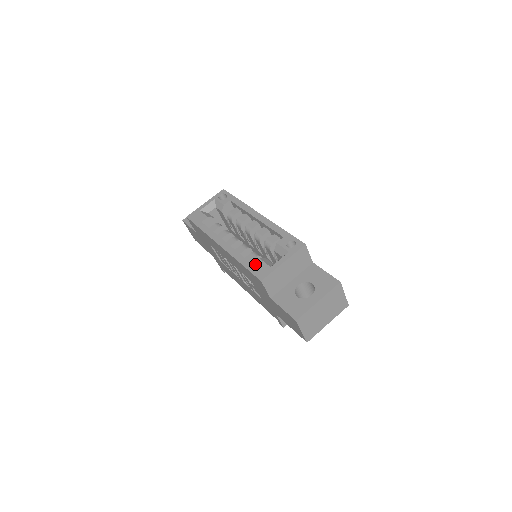
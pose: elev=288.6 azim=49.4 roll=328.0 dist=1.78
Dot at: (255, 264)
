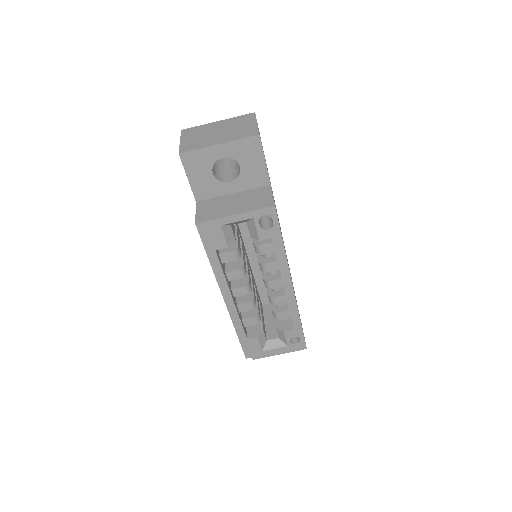
Dot at: (250, 342)
